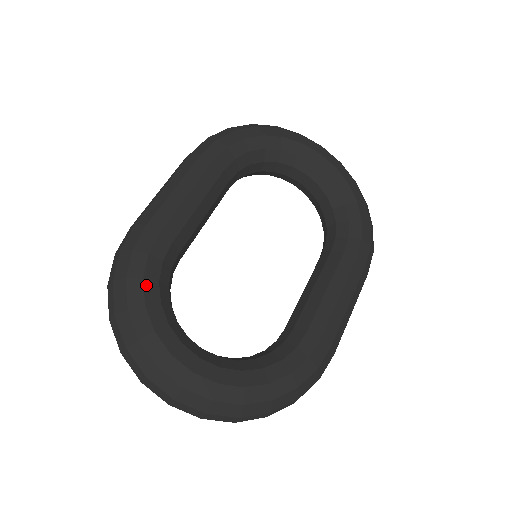
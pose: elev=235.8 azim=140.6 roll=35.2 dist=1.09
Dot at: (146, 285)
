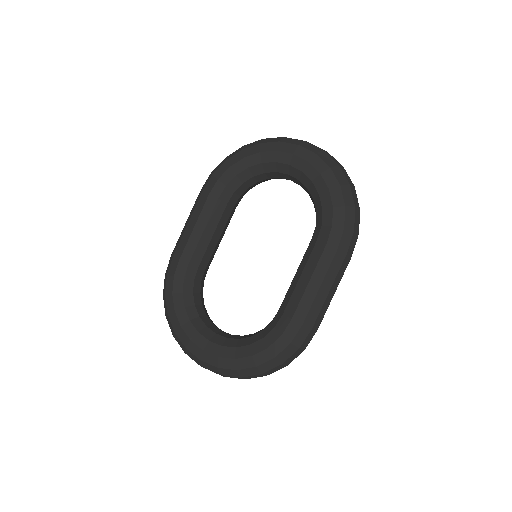
Dot at: (174, 297)
